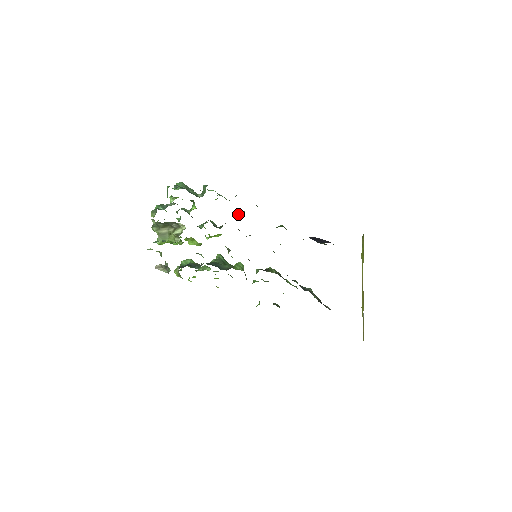
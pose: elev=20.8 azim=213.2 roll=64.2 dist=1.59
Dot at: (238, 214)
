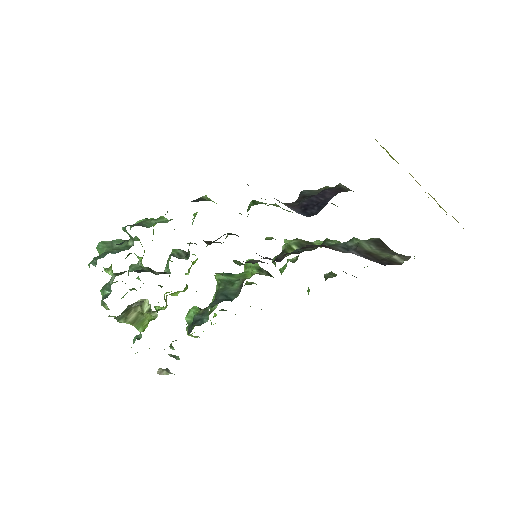
Dot at: occluded
